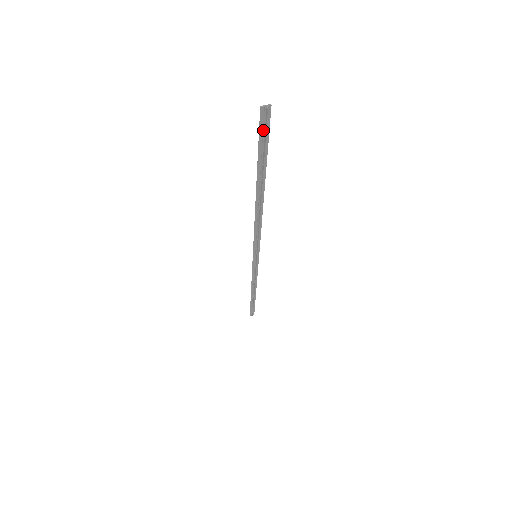
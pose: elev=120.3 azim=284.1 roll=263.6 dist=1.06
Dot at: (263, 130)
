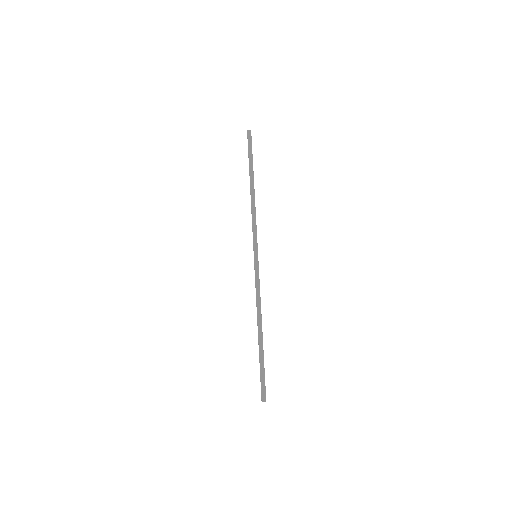
Dot at: (262, 388)
